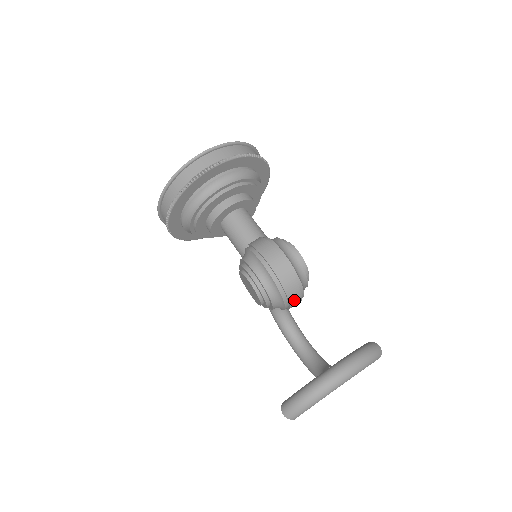
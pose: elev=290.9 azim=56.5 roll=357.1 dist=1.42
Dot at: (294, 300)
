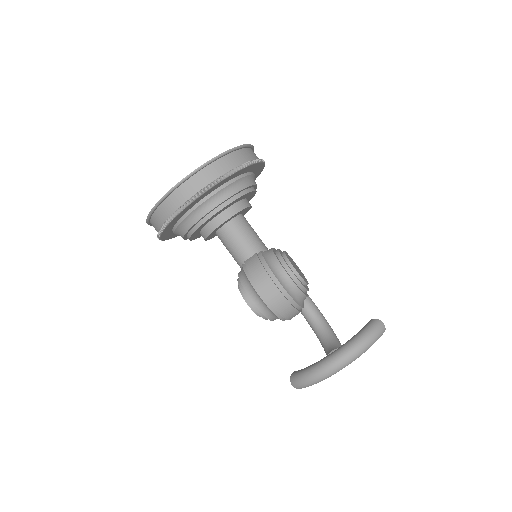
Dot at: occluded
